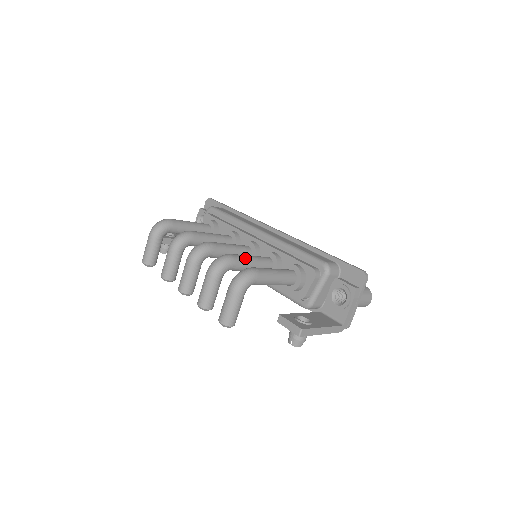
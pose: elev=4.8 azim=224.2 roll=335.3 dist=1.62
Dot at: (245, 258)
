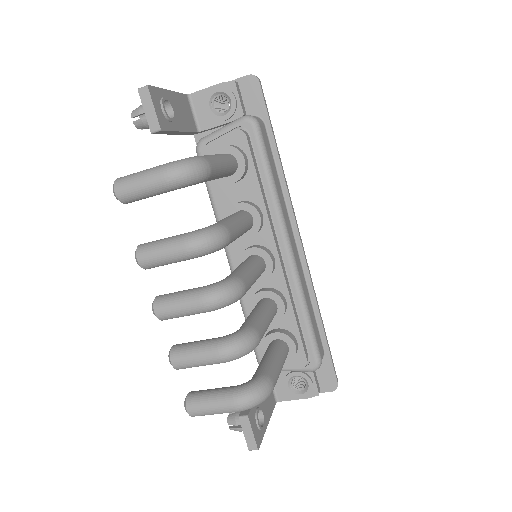
Dot at: occluded
